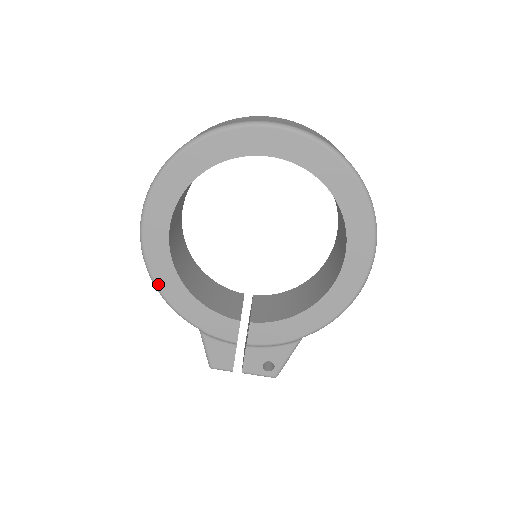
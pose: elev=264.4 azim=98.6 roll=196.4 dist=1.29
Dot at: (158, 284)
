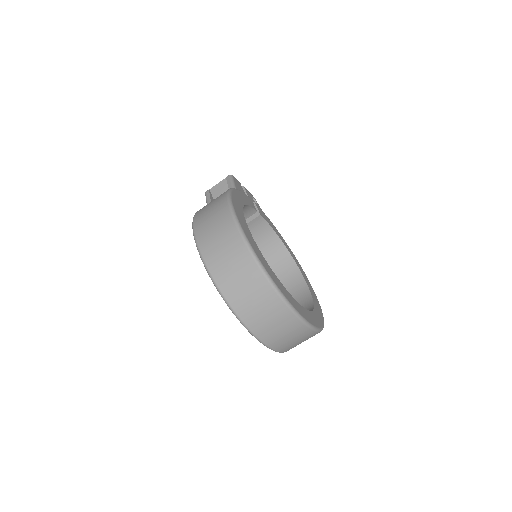
Dot at: occluded
